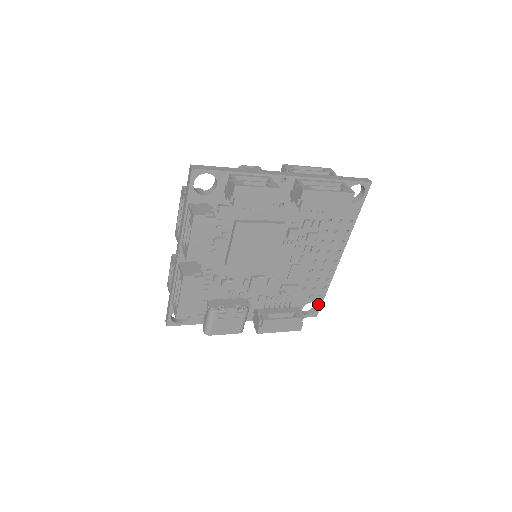
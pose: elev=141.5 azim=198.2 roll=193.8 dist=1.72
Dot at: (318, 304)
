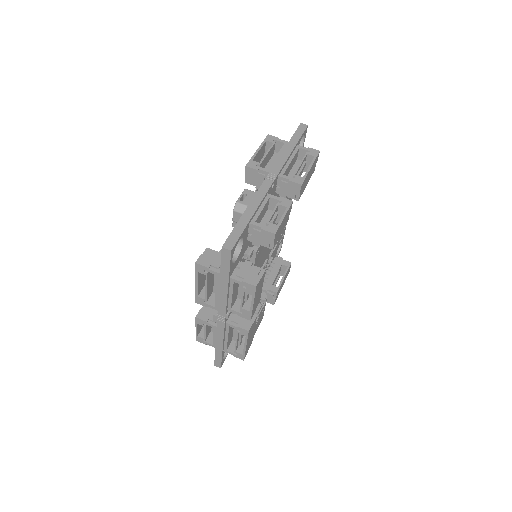
Dot at: (282, 241)
